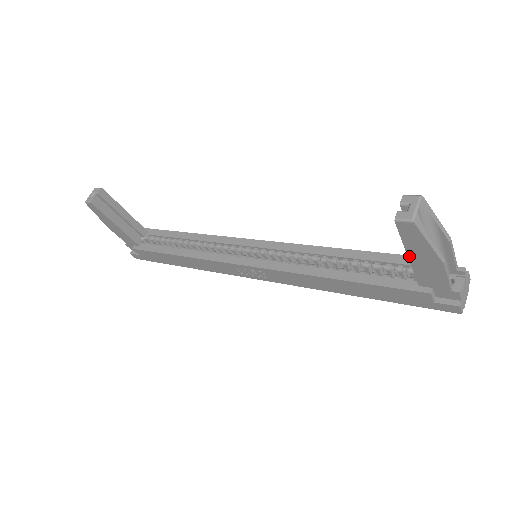
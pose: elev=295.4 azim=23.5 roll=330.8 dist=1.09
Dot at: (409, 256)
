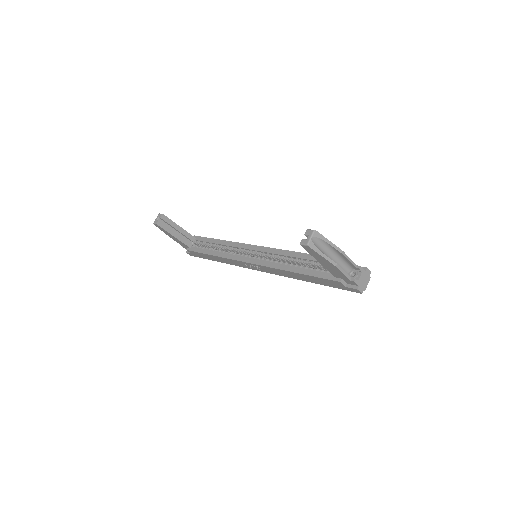
Dot at: (319, 262)
